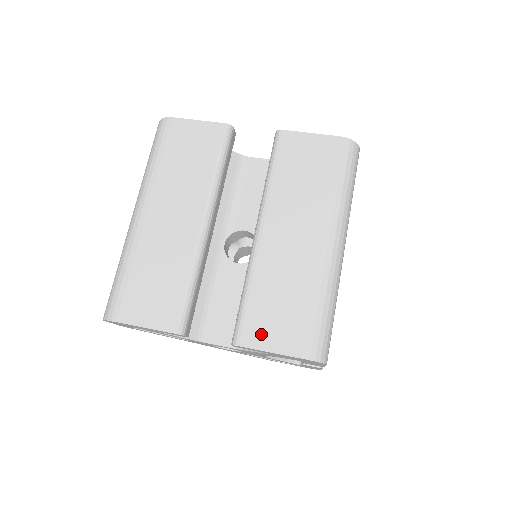
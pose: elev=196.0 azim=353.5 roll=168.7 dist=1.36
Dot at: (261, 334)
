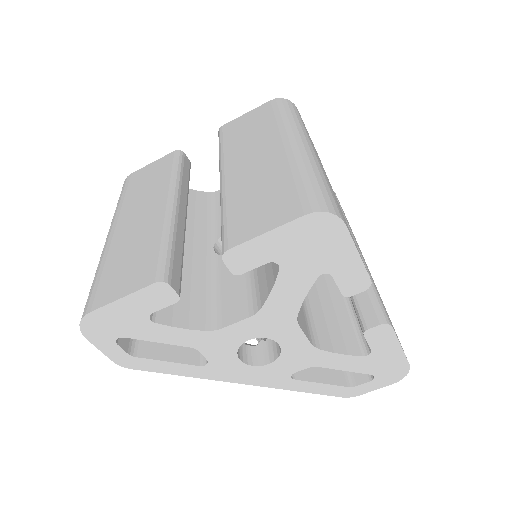
Dot at: (249, 227)
